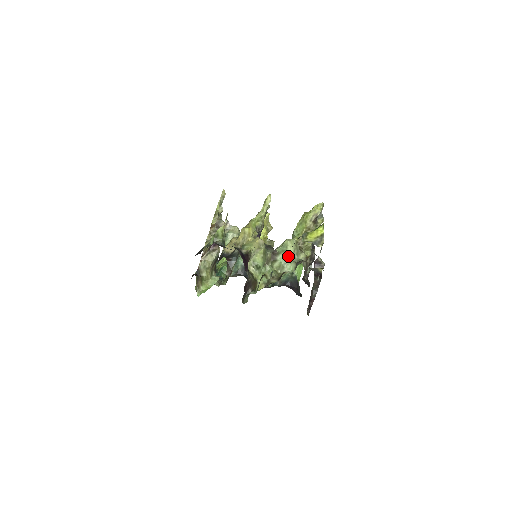
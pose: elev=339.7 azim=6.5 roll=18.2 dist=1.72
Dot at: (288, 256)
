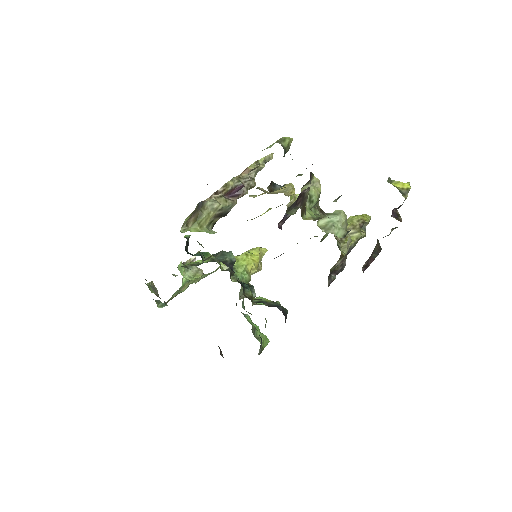
Dot at: (339, 220)
